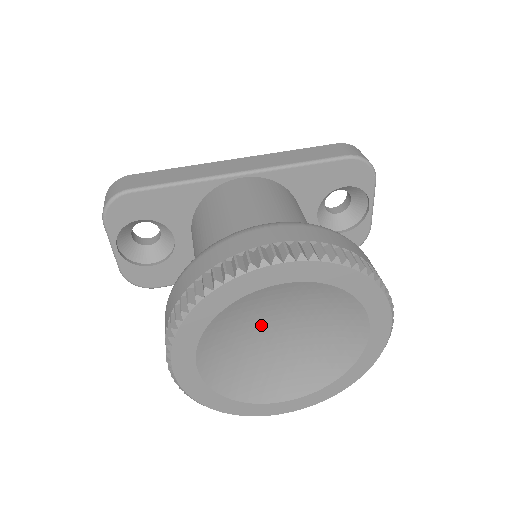
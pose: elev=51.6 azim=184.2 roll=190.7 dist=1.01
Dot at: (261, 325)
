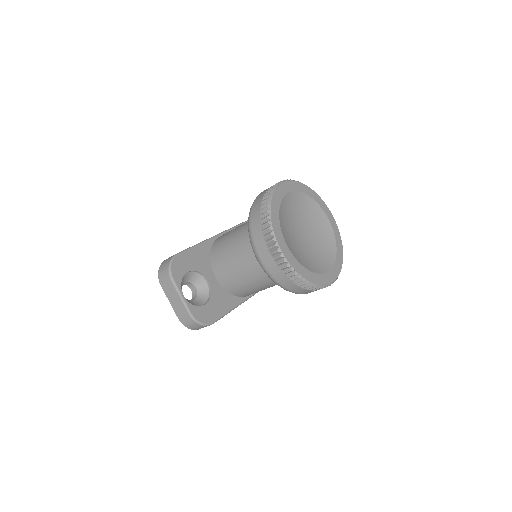
Dot at: (293, 226)
